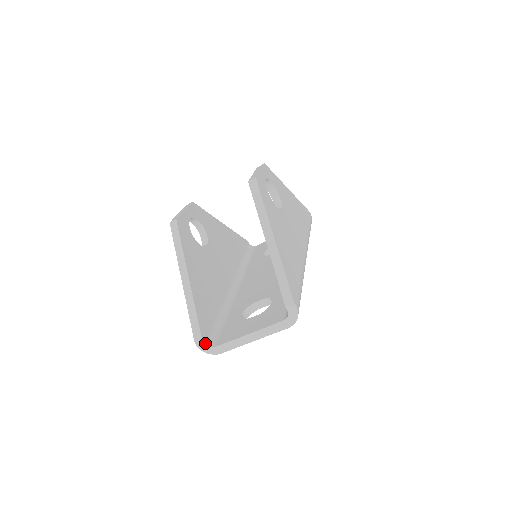
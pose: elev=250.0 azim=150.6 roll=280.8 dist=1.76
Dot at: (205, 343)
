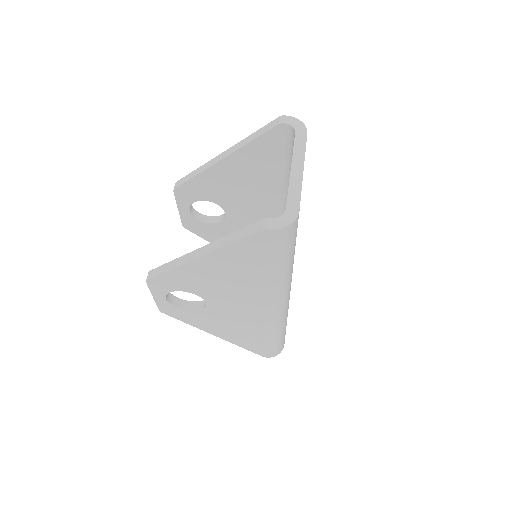
Dot at: (273, 219)
